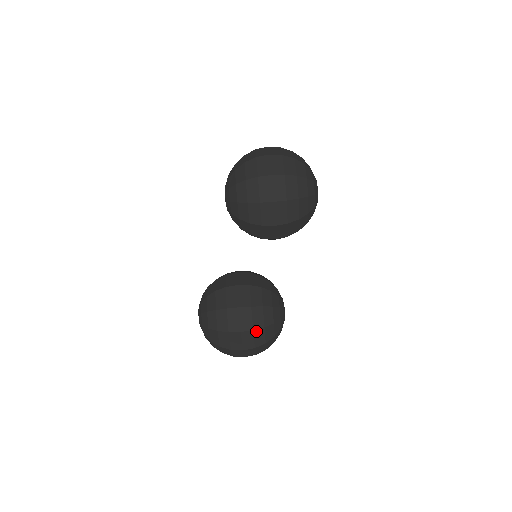
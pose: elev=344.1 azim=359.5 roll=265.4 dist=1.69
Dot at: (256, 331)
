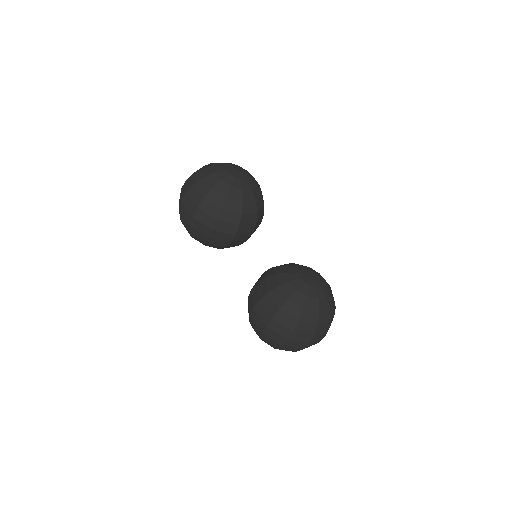
Dot at: (276, 317)
